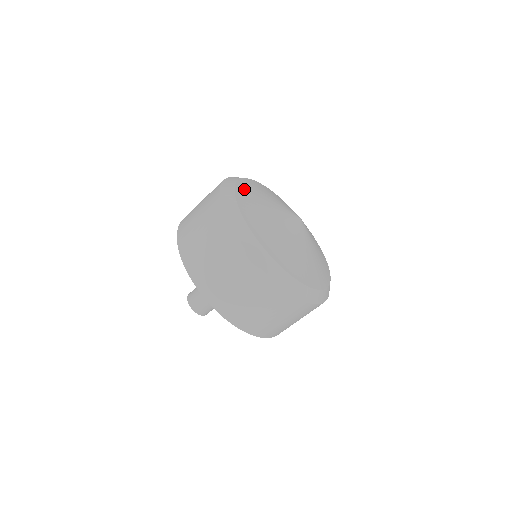
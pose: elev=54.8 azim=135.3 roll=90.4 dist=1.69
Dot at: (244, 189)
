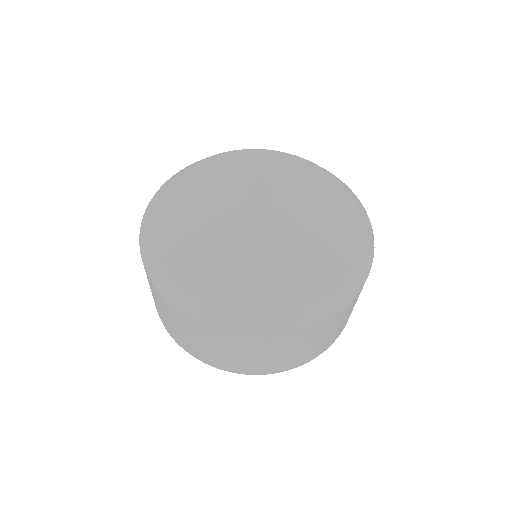
Dot at: (167, 237)
